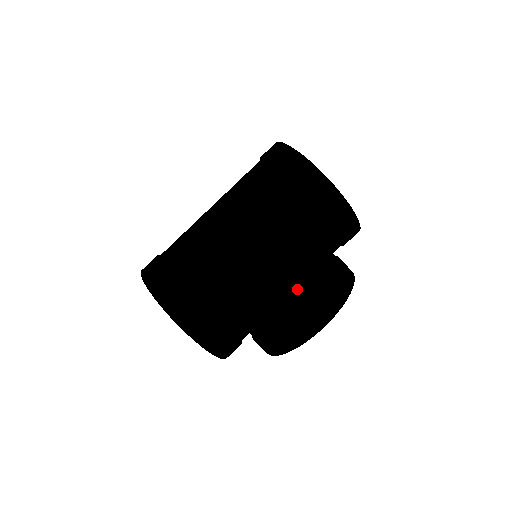
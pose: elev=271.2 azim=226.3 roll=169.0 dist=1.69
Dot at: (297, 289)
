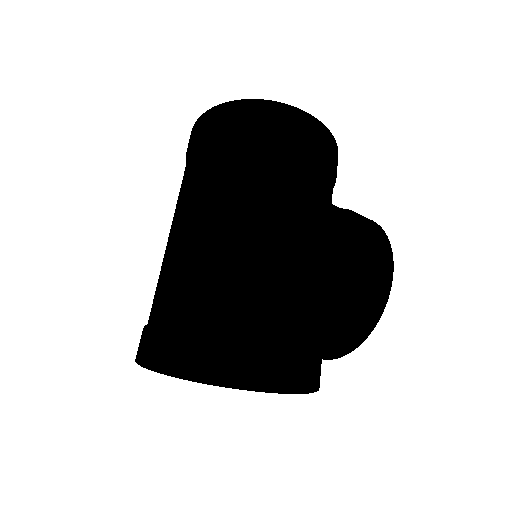
Dot at: (346, 243)
